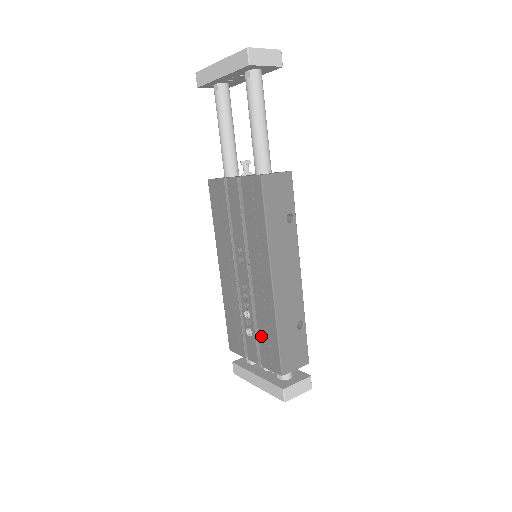
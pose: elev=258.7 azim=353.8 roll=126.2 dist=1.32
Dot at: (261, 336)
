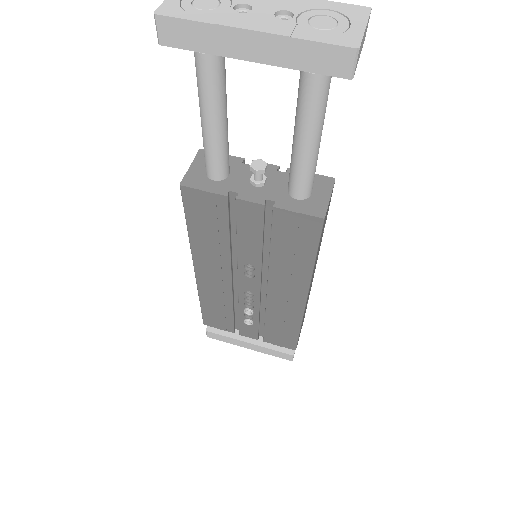
Dot at: (270, 327)
